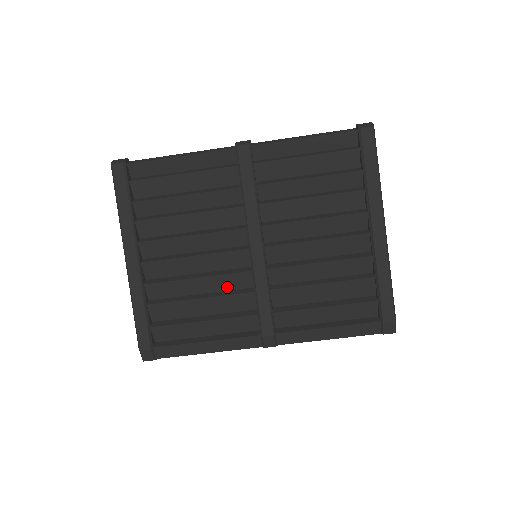
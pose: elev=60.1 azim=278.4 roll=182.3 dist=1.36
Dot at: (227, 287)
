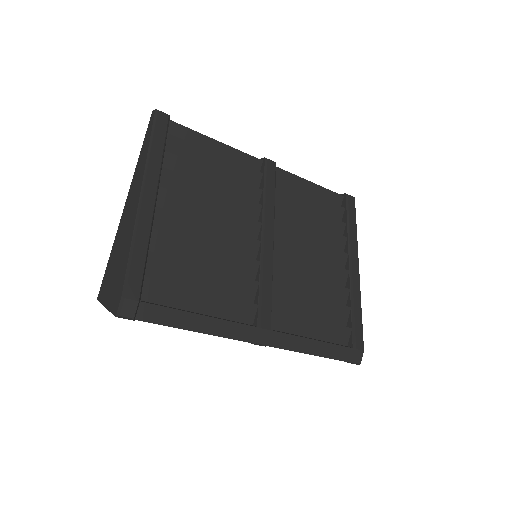
Dot at: (231, 270)
